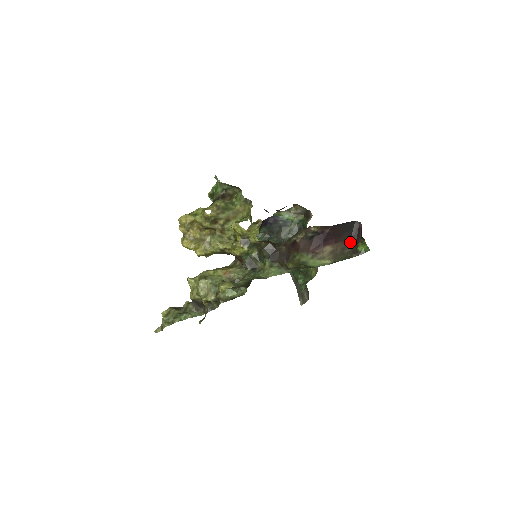
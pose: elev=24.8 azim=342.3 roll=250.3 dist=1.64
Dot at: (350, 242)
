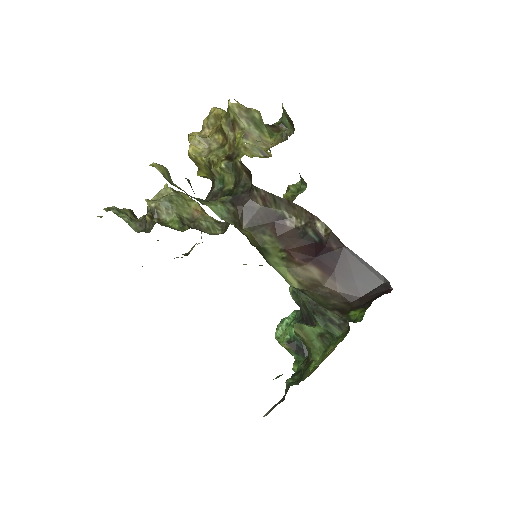
Dot at: (353, 301)
